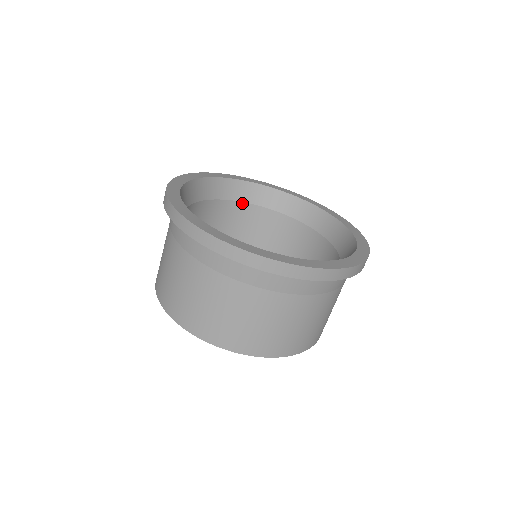
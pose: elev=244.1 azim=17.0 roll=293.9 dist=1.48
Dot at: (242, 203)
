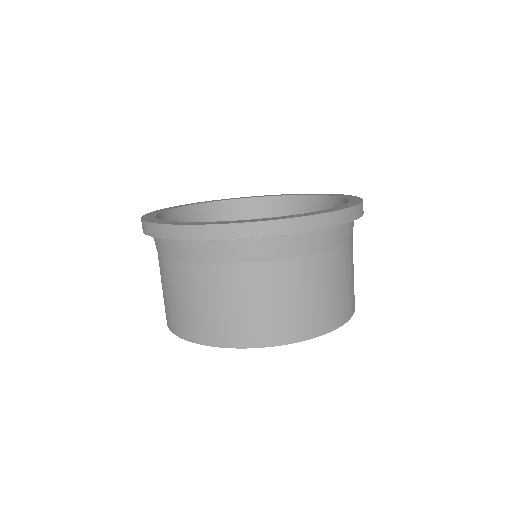
Dot at: occluded
